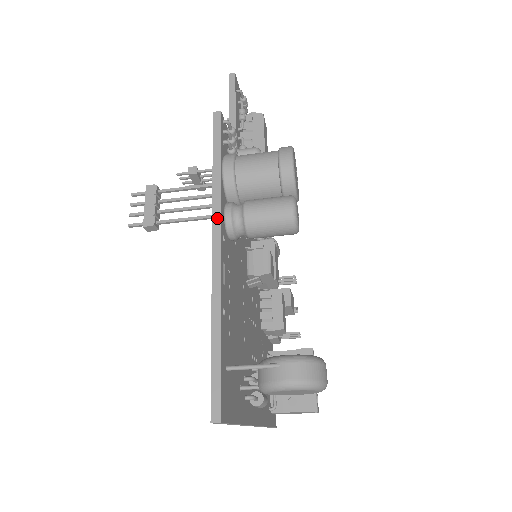
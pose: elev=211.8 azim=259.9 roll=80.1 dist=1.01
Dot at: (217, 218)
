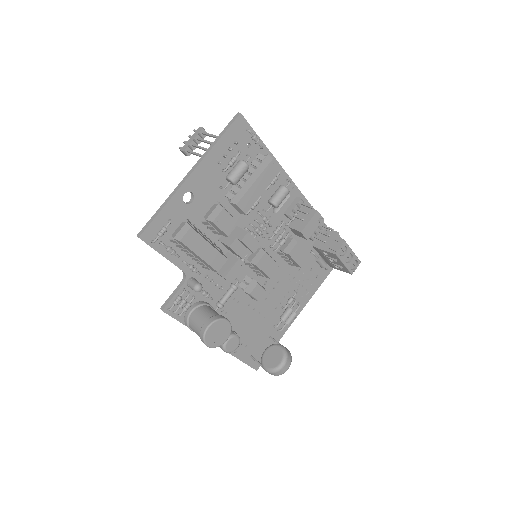
Dot at: occluded
